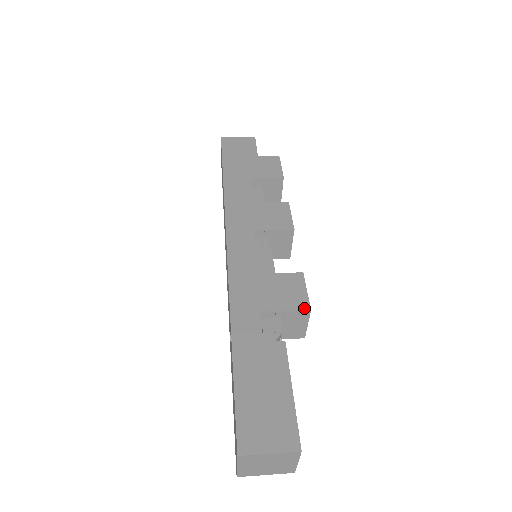
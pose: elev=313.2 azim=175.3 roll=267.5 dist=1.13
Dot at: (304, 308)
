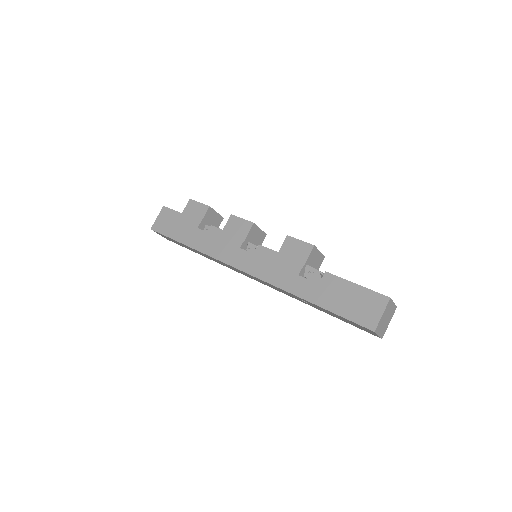
Dot at: (311, 249)
